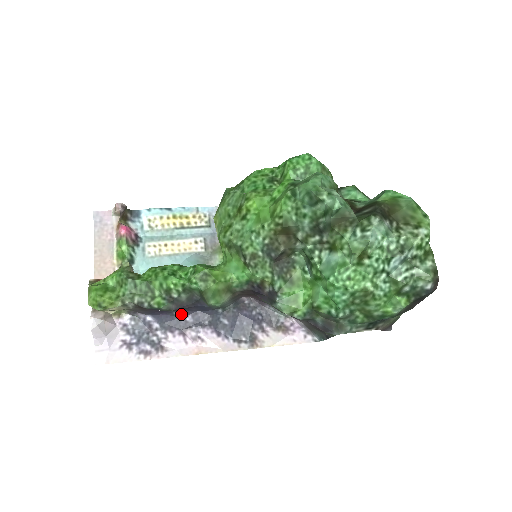
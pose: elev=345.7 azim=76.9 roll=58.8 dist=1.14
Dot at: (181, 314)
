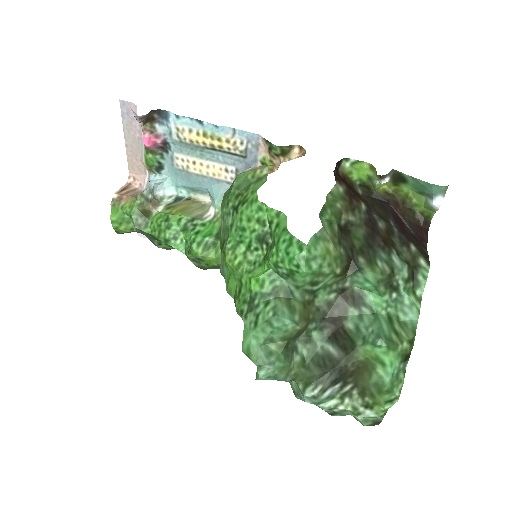
Dot at: occluded
